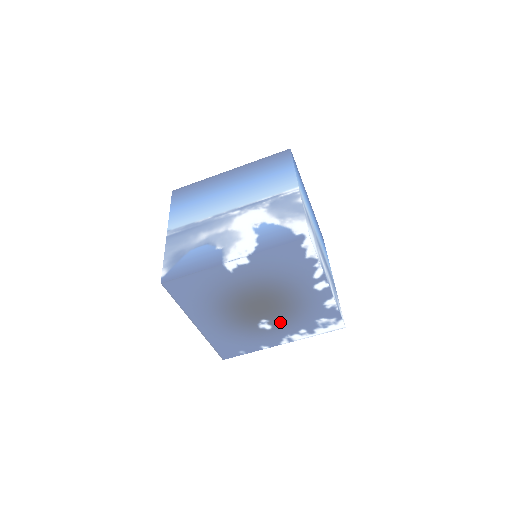
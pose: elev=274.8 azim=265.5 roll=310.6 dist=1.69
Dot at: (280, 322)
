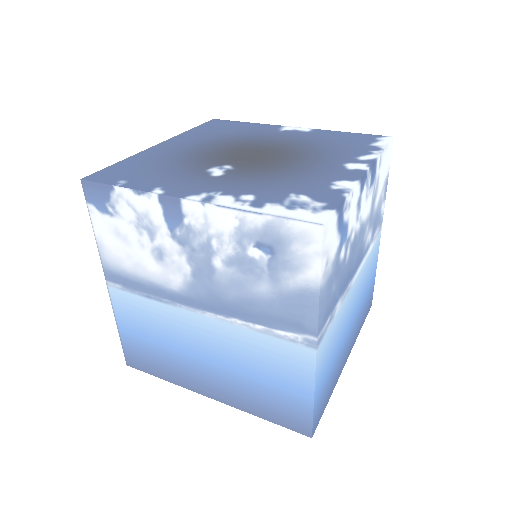
Dot at: (242, 176)
